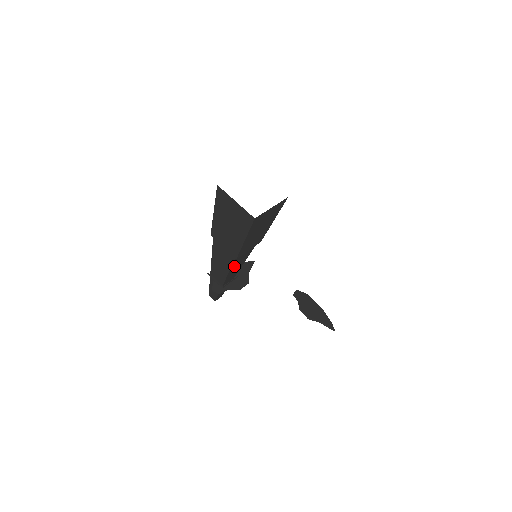
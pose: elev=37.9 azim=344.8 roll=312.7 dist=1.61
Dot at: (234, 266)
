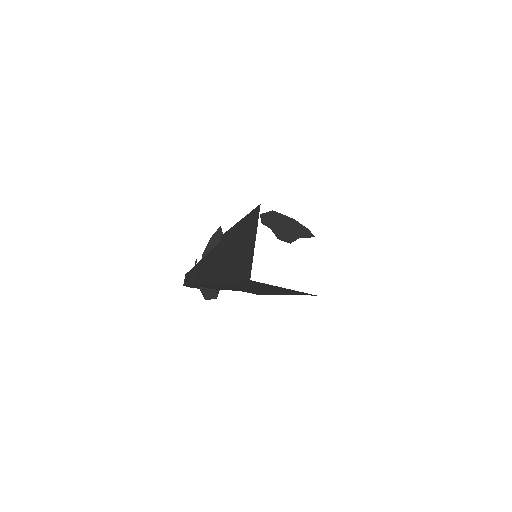
Dot at: occluded
